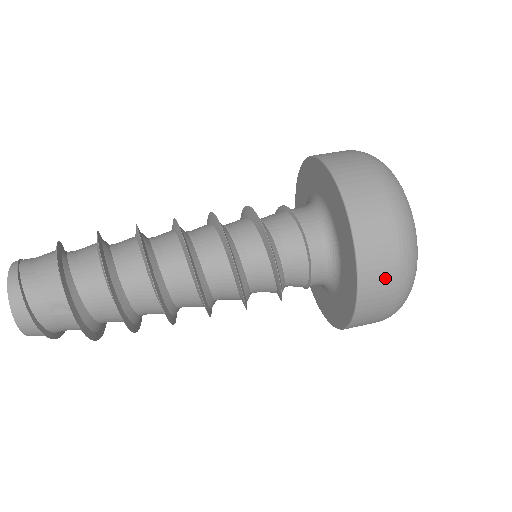
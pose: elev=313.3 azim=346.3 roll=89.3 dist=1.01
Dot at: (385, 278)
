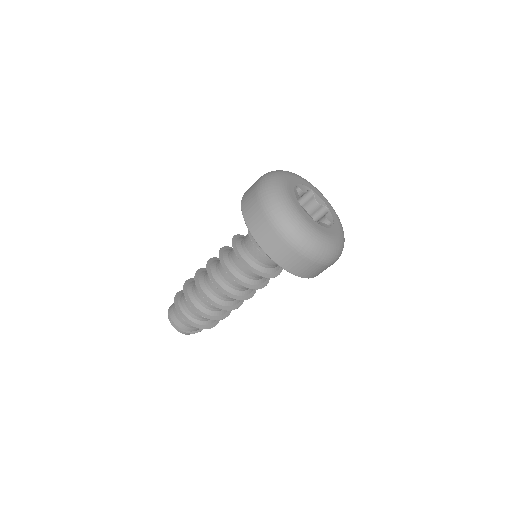
Dot at: (323, 270)
